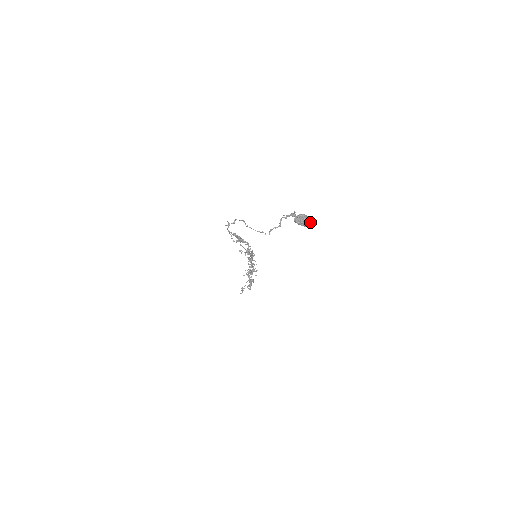
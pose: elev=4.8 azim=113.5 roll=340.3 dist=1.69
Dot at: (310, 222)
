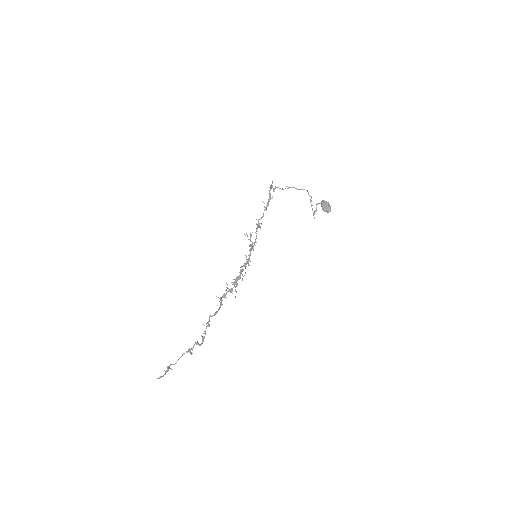
Dot at: (330, 211)
